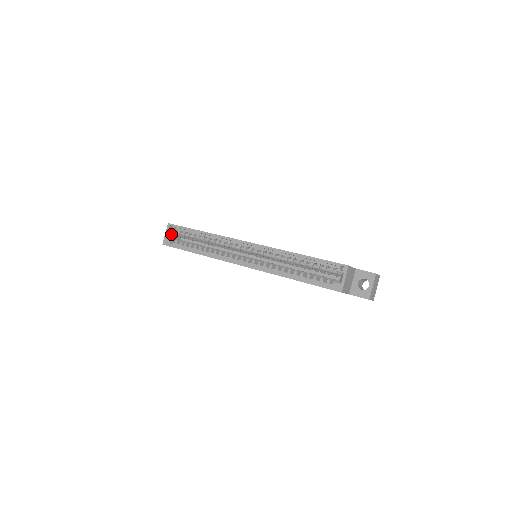
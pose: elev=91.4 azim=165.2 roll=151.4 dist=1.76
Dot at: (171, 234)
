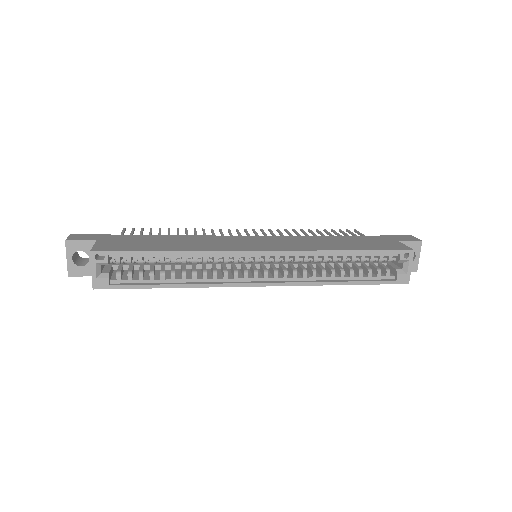
Dot at: (100, 266)
